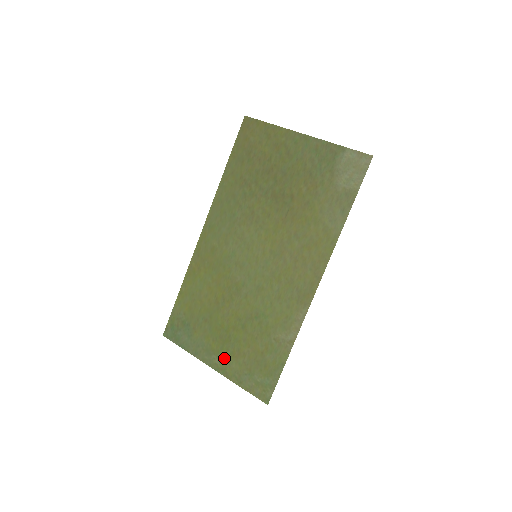
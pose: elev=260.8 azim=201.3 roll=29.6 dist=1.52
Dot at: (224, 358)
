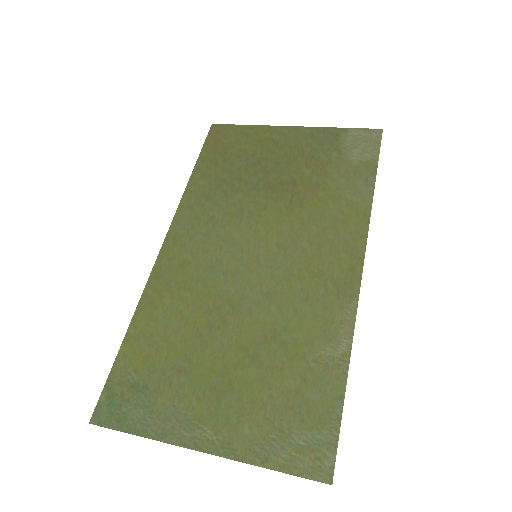
Dot at: (224, 423)
